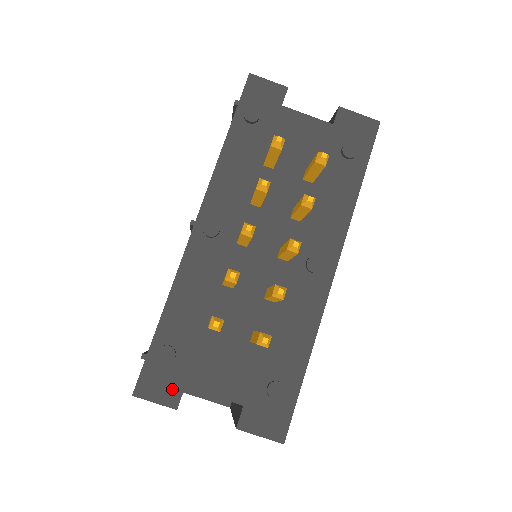
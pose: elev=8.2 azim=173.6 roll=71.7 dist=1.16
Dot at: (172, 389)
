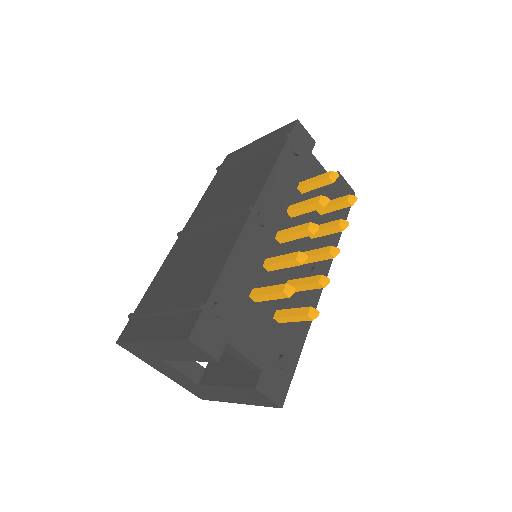
Dot at: (218, 342)
